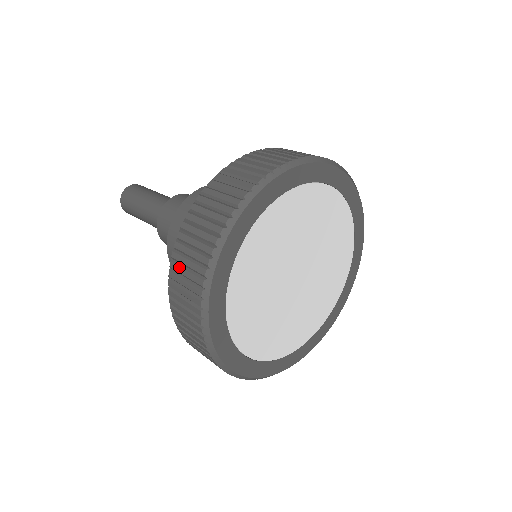
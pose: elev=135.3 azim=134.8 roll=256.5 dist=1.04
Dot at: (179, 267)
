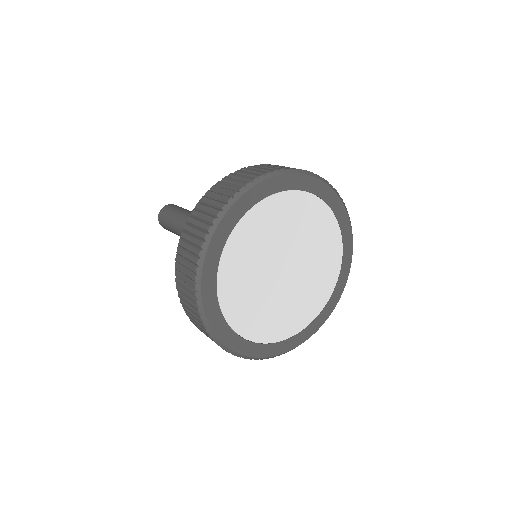
Dot at: (191, 317)
